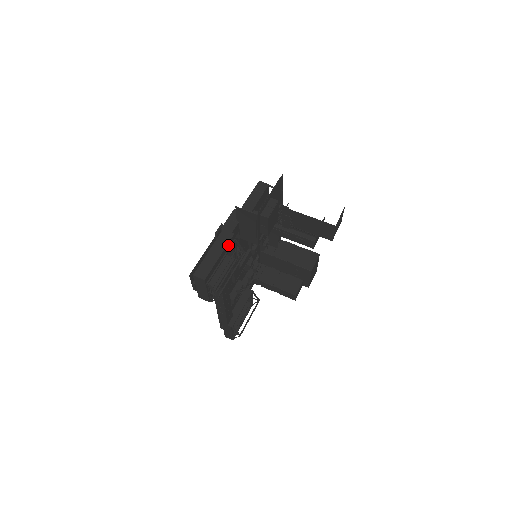
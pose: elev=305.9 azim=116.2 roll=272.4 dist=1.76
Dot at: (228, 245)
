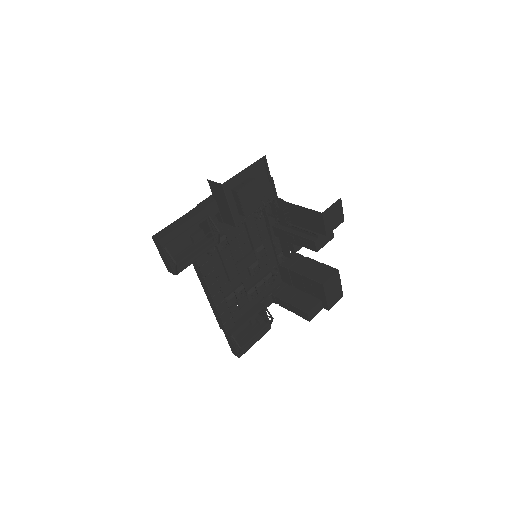
Dot at: (197, 217)
